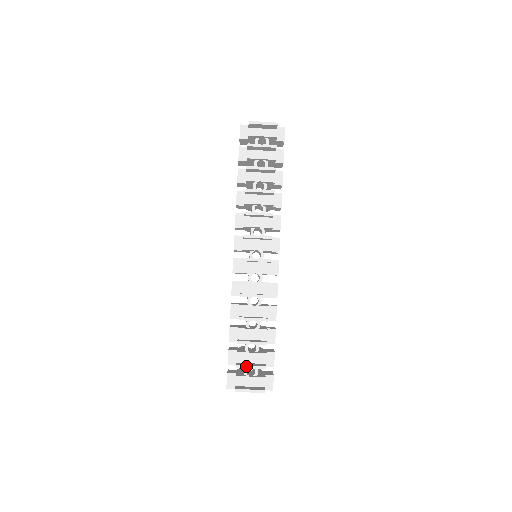
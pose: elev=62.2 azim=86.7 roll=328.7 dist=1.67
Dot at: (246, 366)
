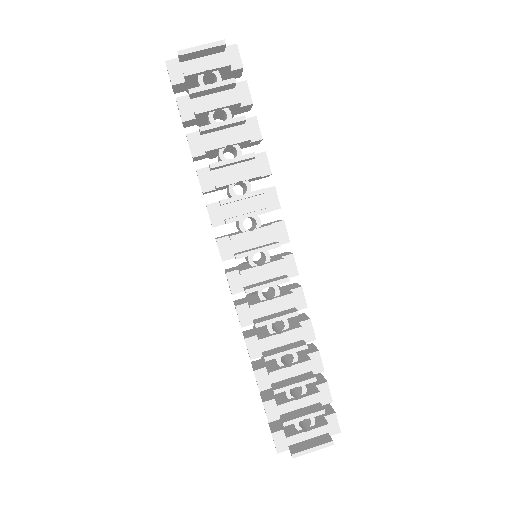
Dot at: (297, 419)
